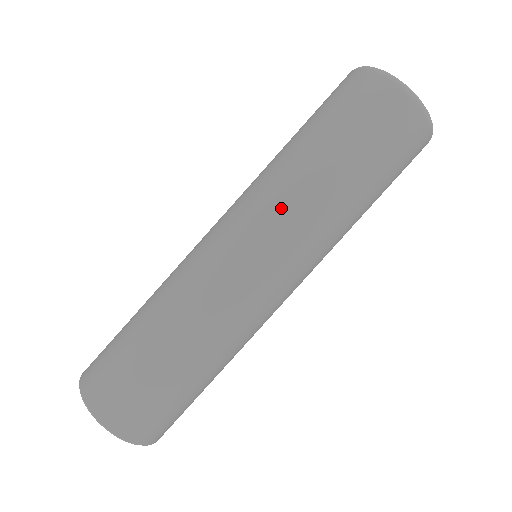
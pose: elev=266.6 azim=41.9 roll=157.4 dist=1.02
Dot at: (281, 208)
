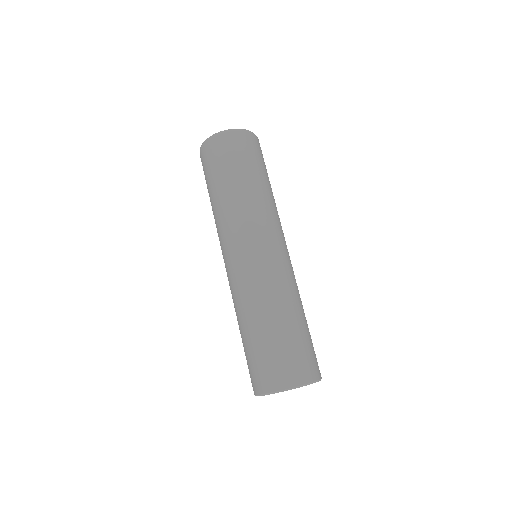
Dot at: (231, 223)
